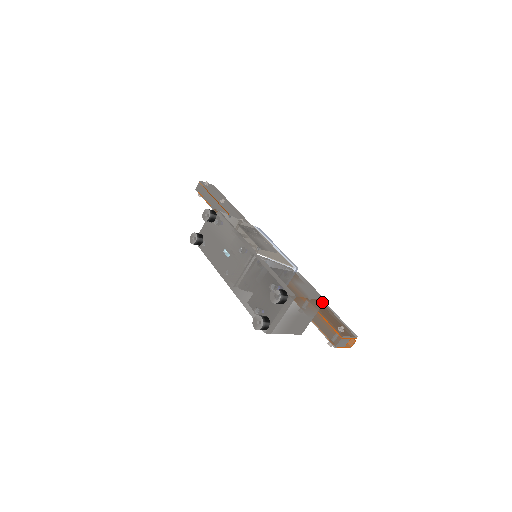
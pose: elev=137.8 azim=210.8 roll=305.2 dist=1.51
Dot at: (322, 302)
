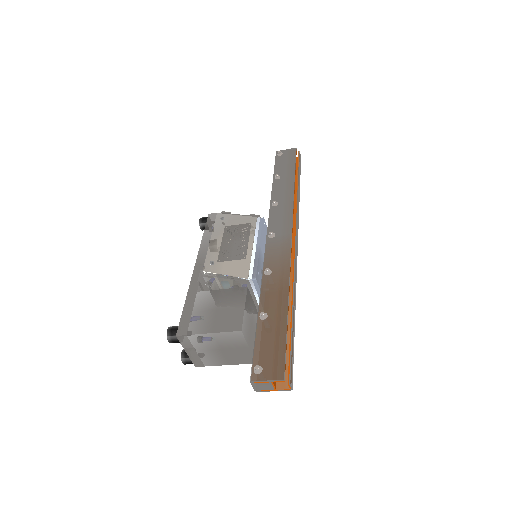
Dot at: (238, 333)
